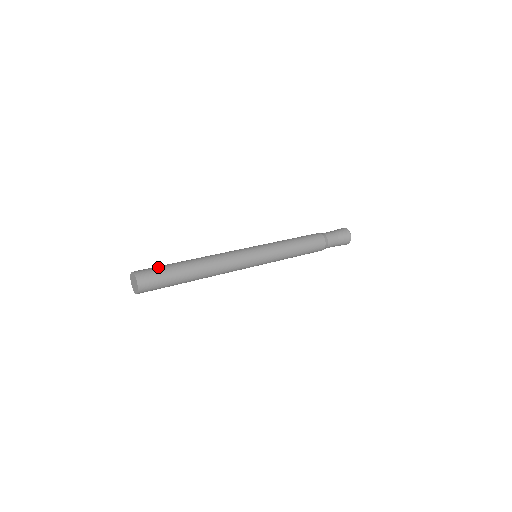
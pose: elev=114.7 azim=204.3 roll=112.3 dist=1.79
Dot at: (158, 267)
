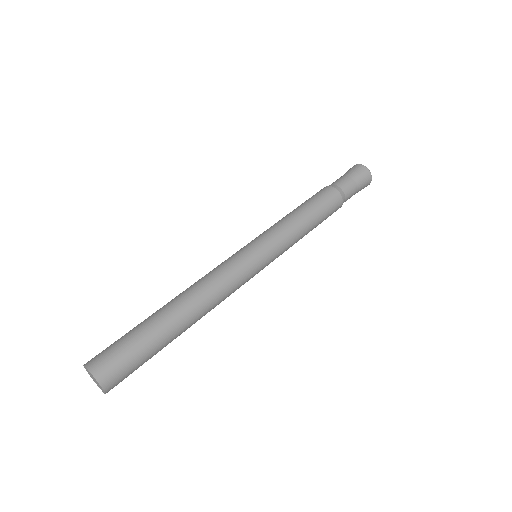
Dot at: (118, 339)
